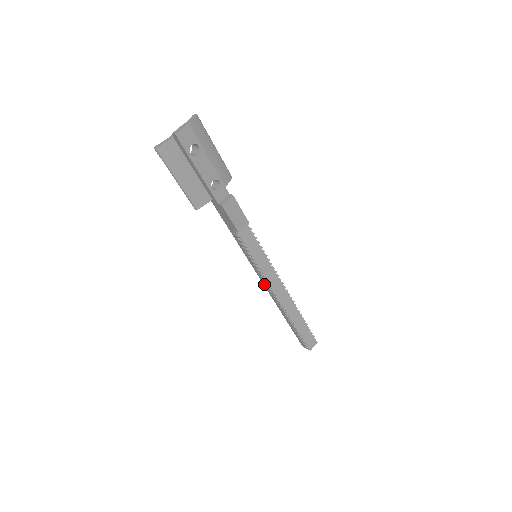
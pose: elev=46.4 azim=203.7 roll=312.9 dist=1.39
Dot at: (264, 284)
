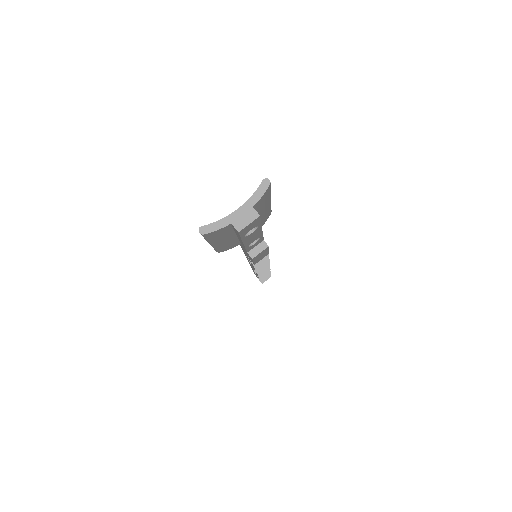
Dot at: (249, 263)
